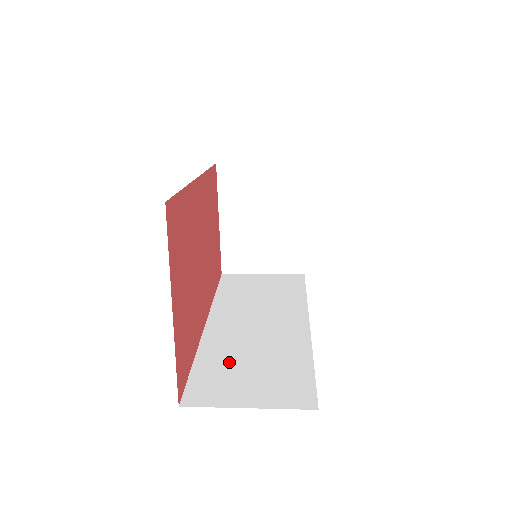
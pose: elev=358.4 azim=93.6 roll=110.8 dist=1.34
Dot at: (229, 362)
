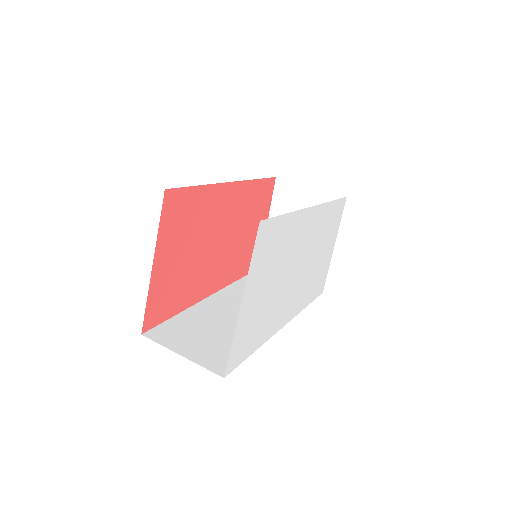
Dot at: (199, 325)
